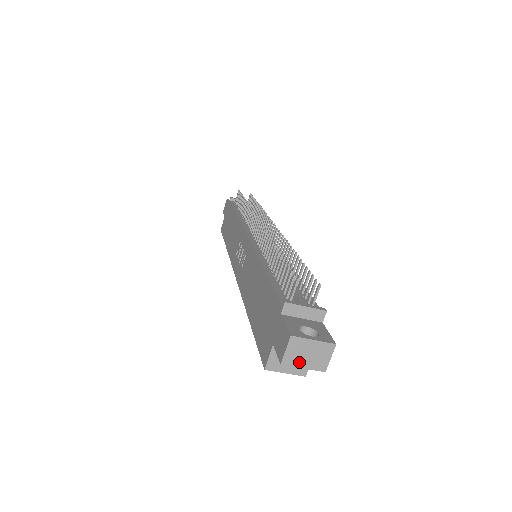
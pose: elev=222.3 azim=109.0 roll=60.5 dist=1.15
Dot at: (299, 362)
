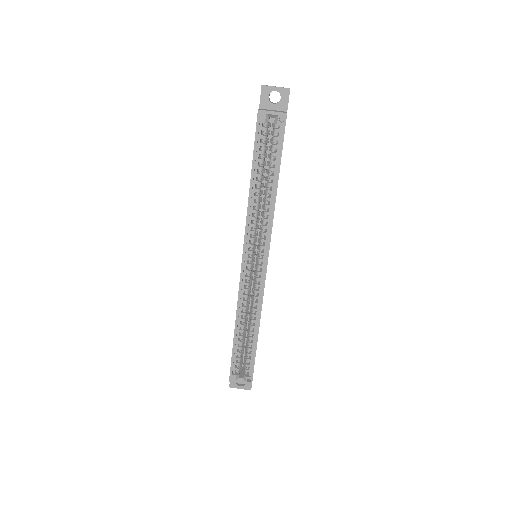
Dot at: (272, 86)
